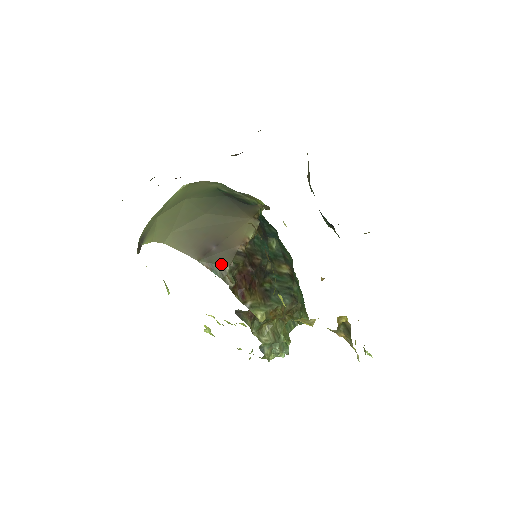
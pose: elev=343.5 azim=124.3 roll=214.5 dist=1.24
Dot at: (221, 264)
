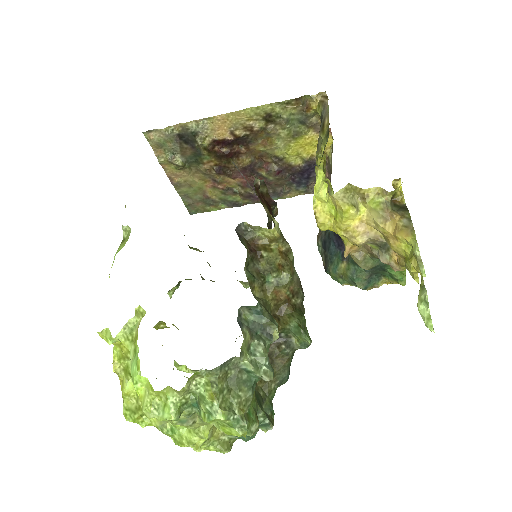
Dot at: occluded
